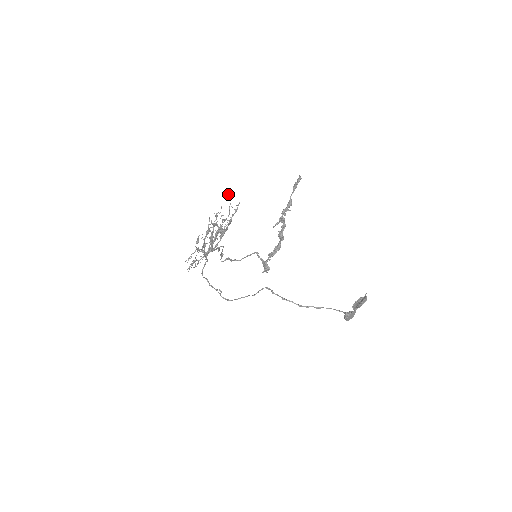
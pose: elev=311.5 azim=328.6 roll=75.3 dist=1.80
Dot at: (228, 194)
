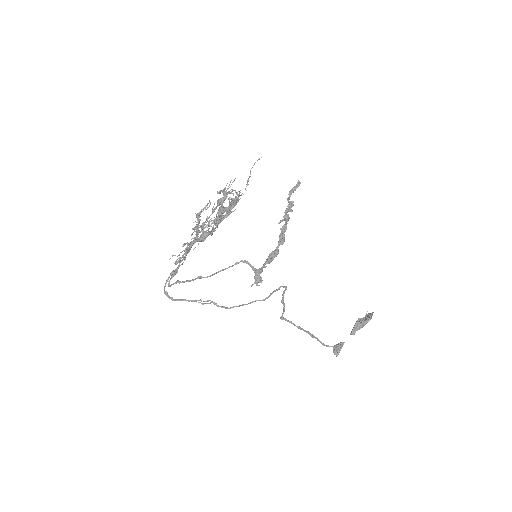
Dot at: occluded
